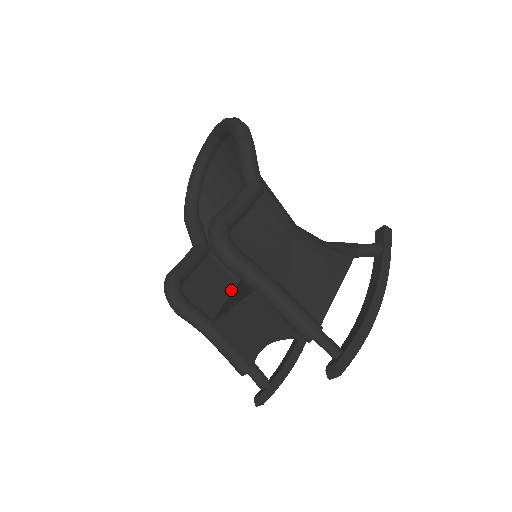
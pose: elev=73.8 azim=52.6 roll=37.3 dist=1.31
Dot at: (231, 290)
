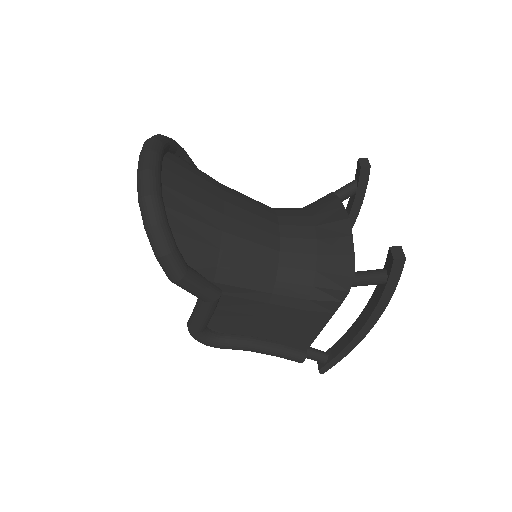
Dot at: occluded
